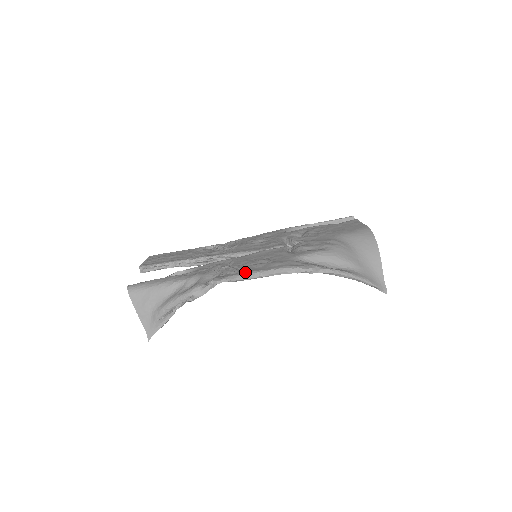
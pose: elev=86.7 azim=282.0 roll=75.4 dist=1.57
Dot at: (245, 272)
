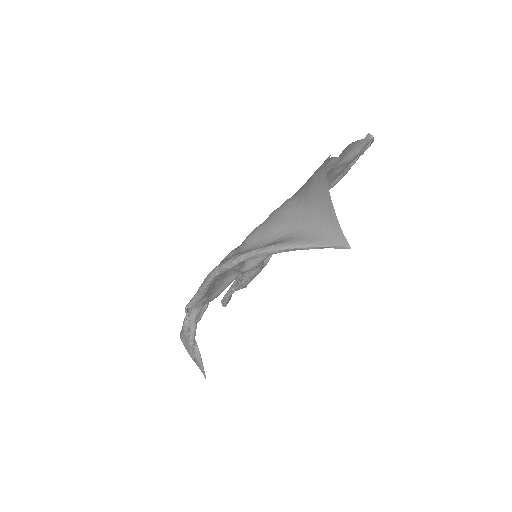
Dot at: occluded
